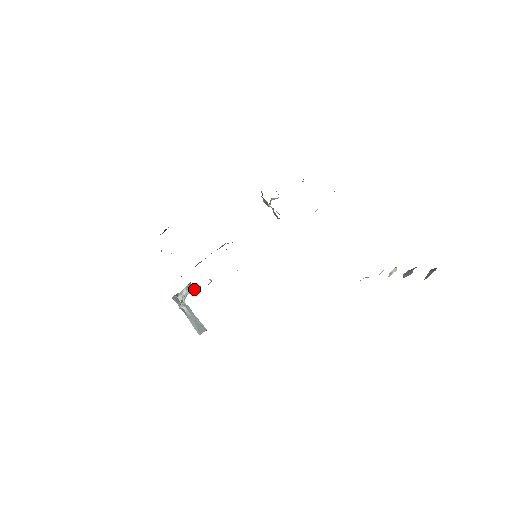
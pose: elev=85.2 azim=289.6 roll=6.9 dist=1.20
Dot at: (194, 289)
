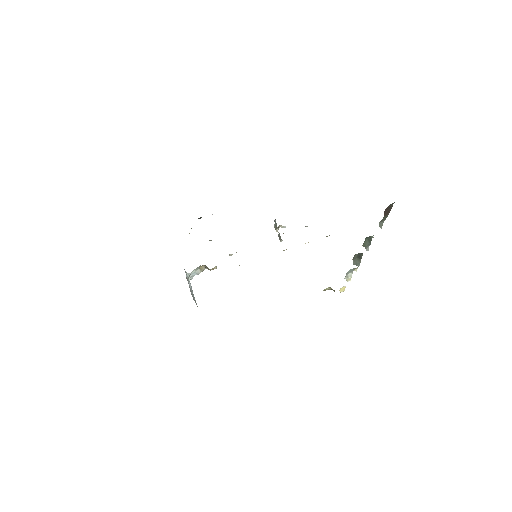
Dot at: (202, 269)
